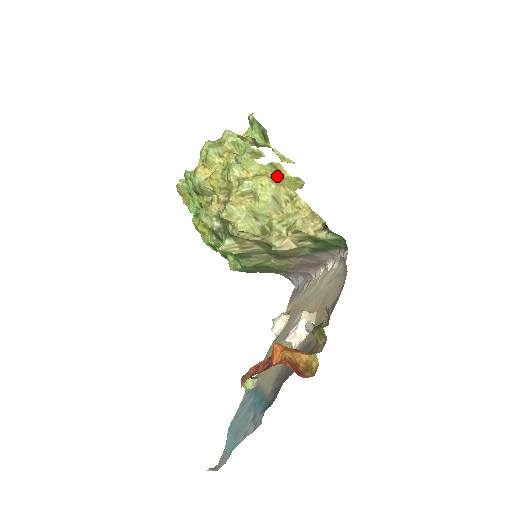
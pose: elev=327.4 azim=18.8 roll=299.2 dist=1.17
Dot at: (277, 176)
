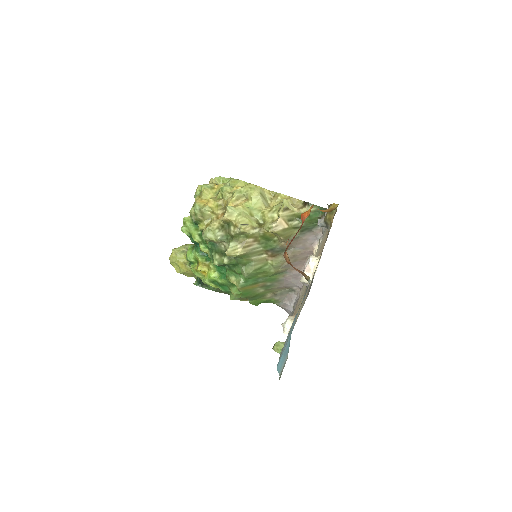
Dot at: occluded
